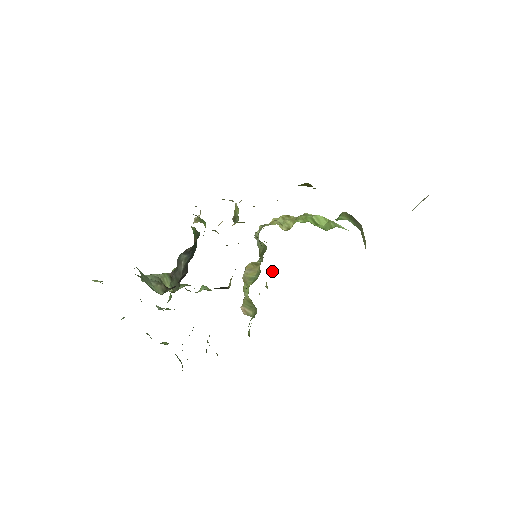
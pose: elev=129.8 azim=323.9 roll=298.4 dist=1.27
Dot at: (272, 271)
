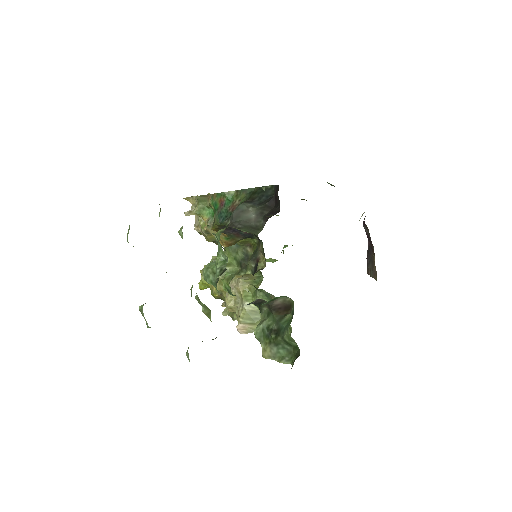
Dot at: (224, 312)
